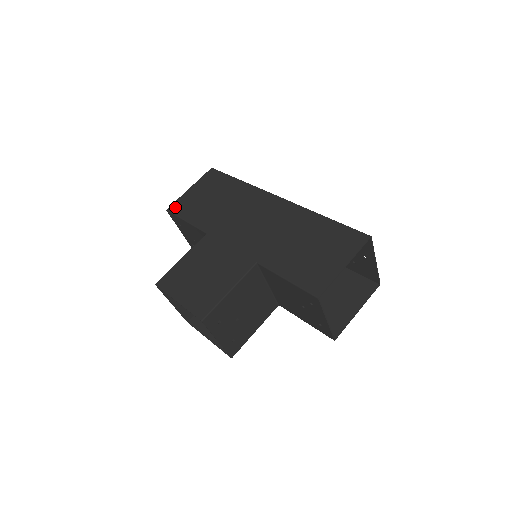
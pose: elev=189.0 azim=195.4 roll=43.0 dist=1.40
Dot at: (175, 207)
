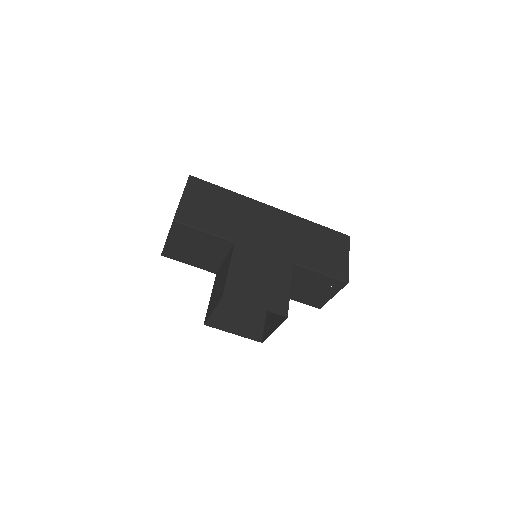
Dot at: (182, 217)
